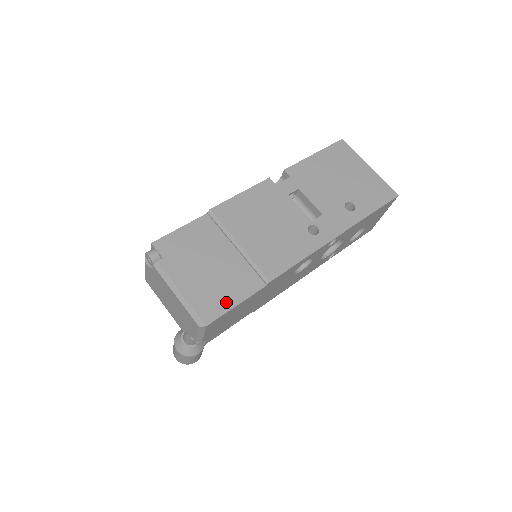
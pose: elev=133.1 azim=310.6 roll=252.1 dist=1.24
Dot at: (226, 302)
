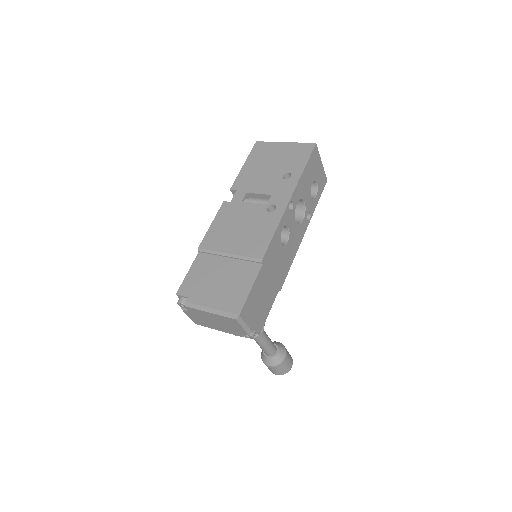
Dot at: (243, 293)
